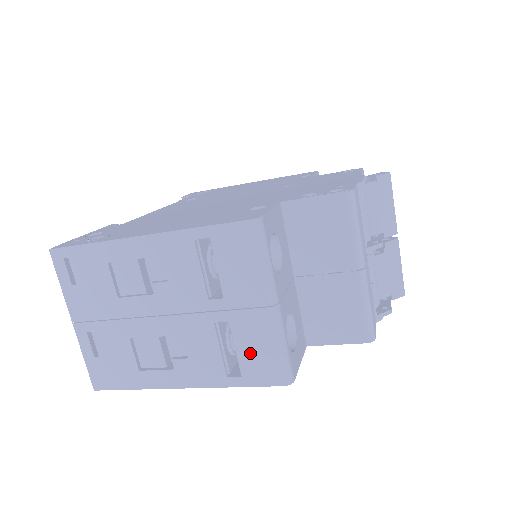
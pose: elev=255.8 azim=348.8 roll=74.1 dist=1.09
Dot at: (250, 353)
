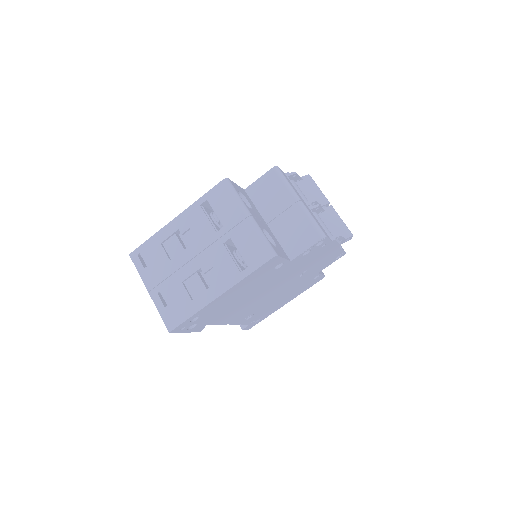
Dot at: (247, 250)
